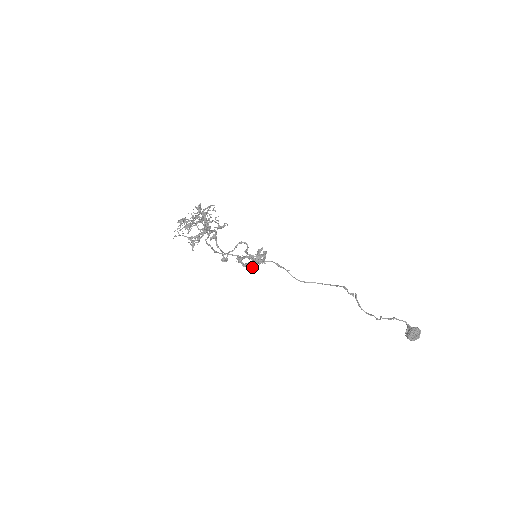
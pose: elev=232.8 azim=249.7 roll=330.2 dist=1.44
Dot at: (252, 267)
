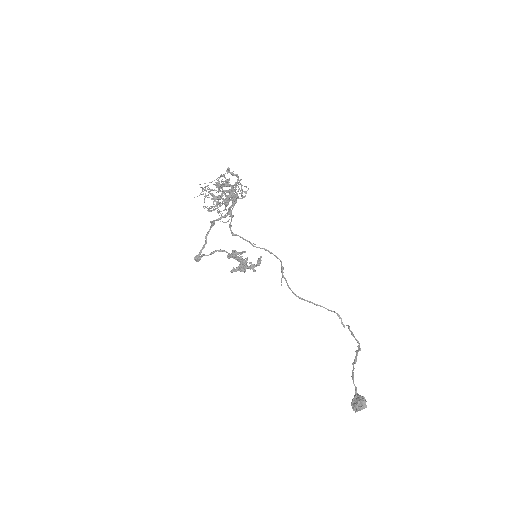
Dot at: (240, 269)
